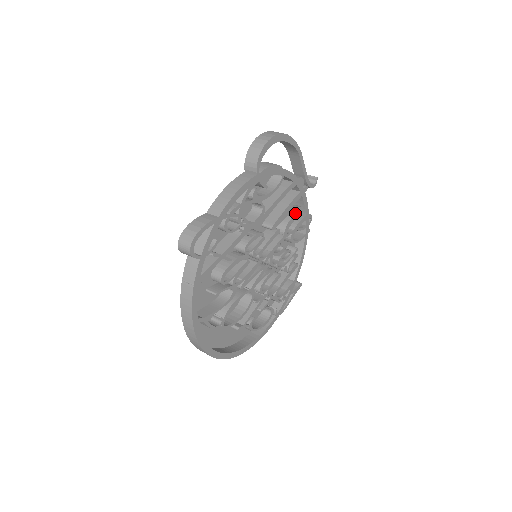
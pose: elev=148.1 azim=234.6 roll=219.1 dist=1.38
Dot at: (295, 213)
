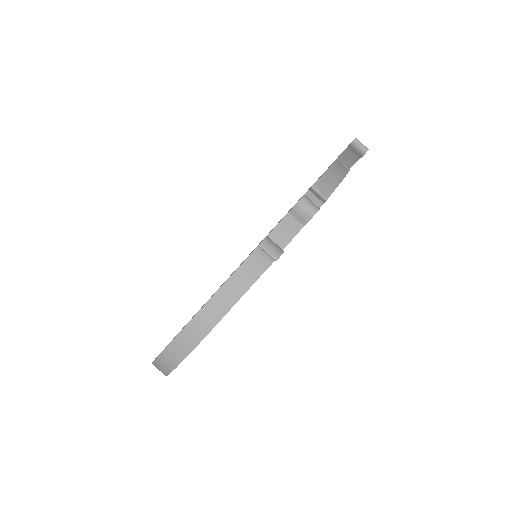
Dot at: occluded
